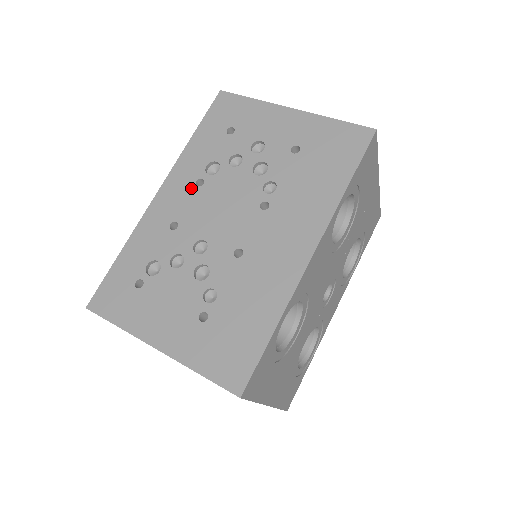
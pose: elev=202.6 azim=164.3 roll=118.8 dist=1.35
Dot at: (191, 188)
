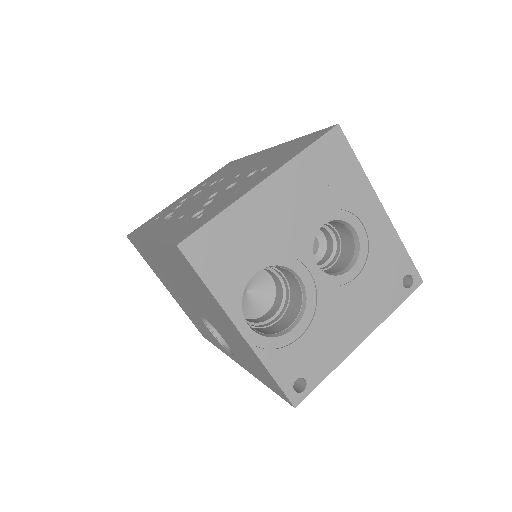
Dot at: (167, 220)
